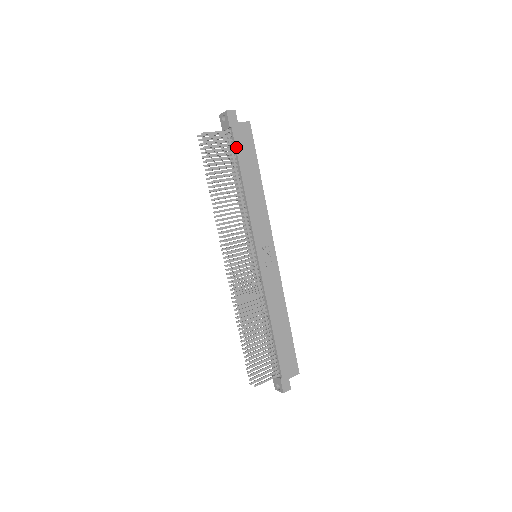
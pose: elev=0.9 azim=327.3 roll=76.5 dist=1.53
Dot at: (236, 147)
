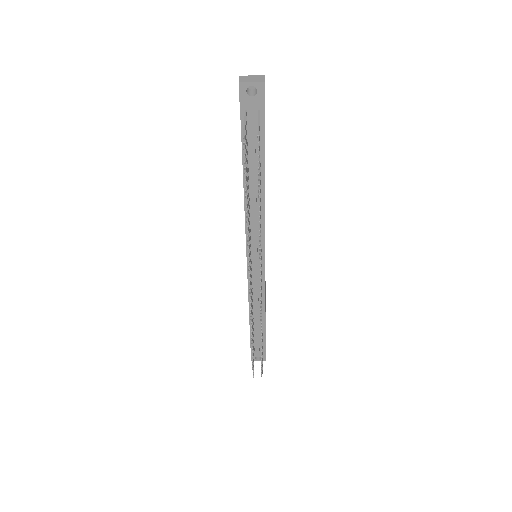
Dot at: (264, 135)
